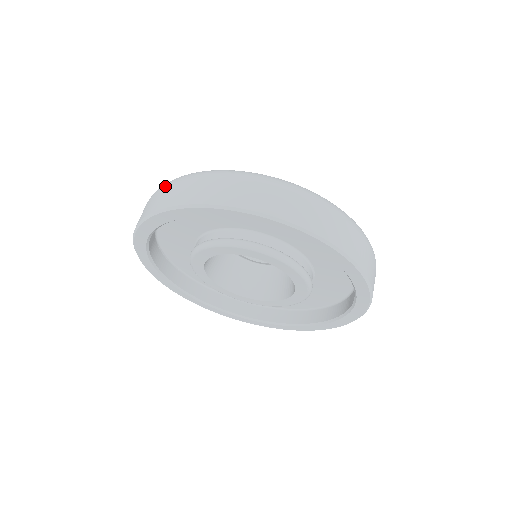
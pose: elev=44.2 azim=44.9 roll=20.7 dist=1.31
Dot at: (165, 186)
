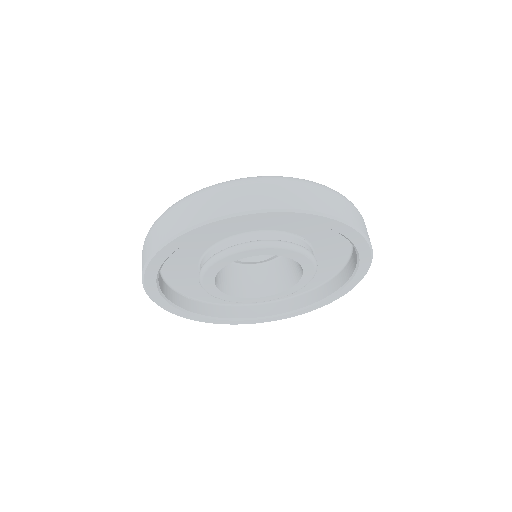
Dot at: (144, 243)
